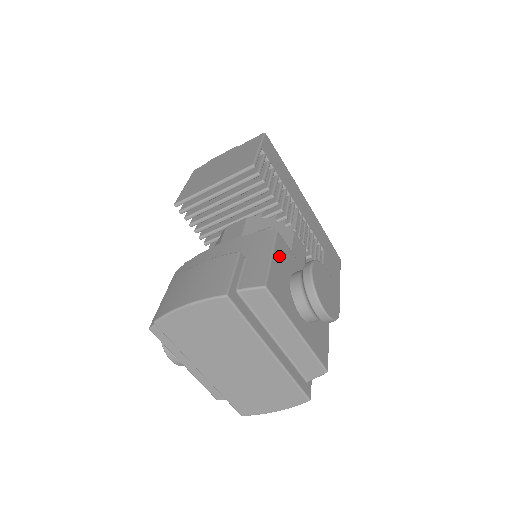
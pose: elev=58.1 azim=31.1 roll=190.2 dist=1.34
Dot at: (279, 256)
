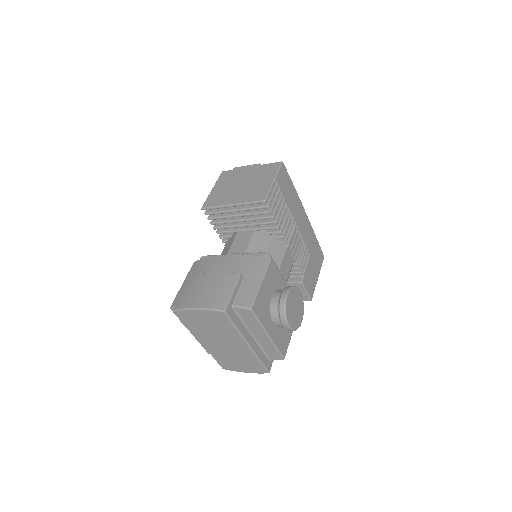
Dot at: (267, 281)
